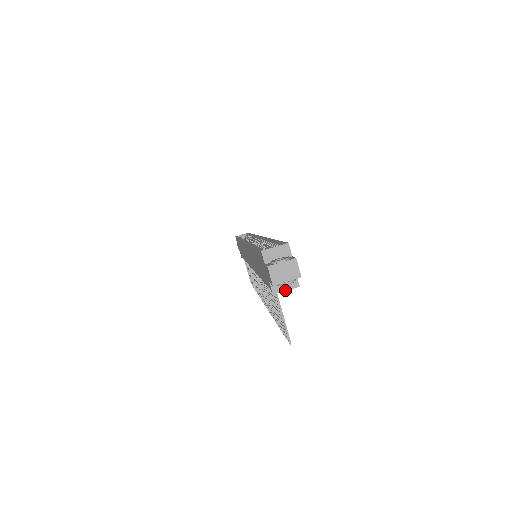
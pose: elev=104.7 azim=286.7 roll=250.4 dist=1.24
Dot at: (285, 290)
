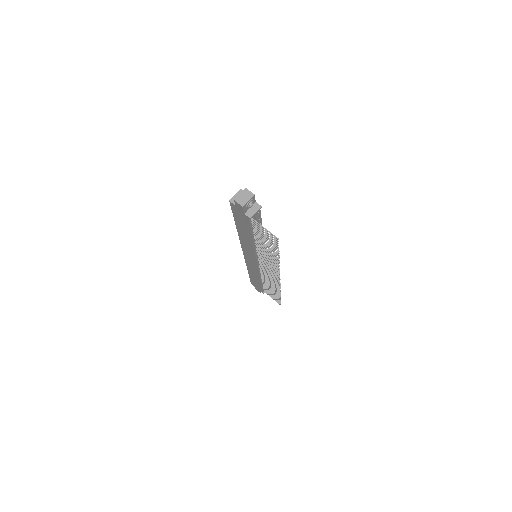
Dot at: (255, 213)
